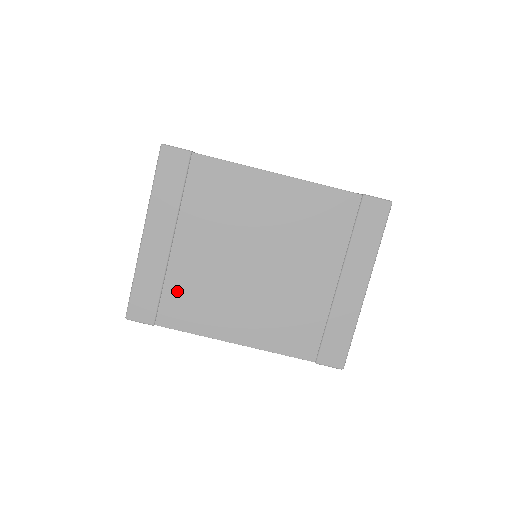
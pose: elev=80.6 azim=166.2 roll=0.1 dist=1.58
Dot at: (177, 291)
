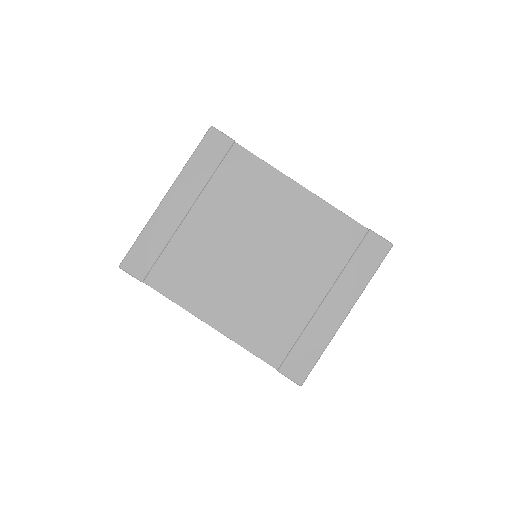
Dot at: (175, 258)
